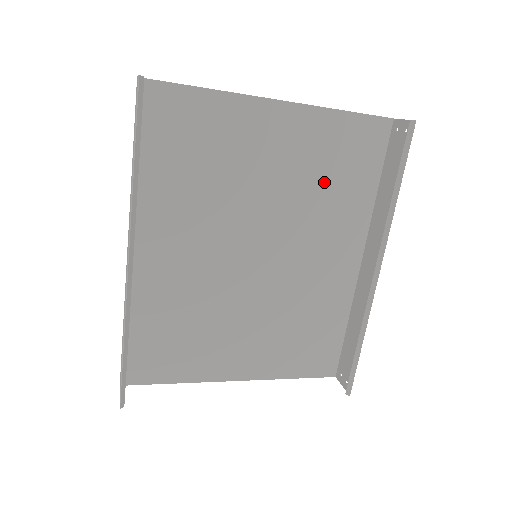
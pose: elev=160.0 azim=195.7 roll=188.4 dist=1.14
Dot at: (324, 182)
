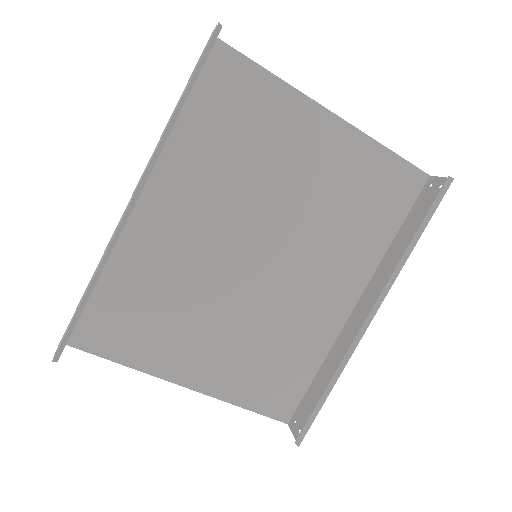
Dot at: (347, 209)
